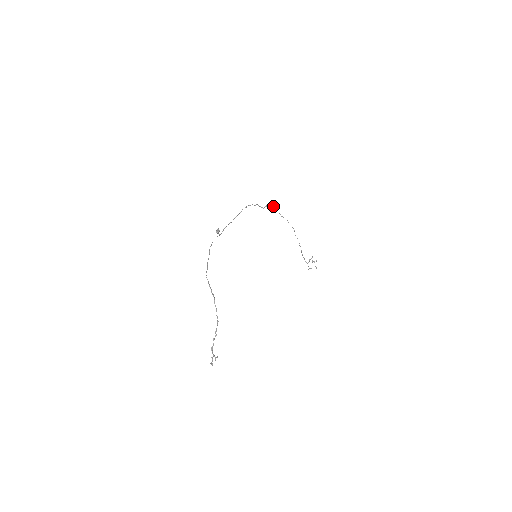
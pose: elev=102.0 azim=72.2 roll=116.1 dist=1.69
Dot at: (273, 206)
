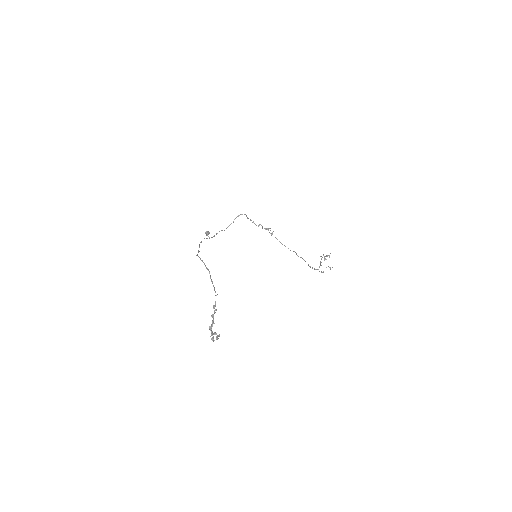
Dot at: (268, 229)
